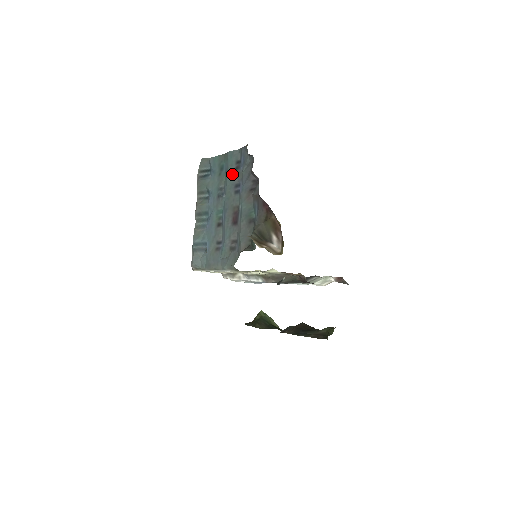
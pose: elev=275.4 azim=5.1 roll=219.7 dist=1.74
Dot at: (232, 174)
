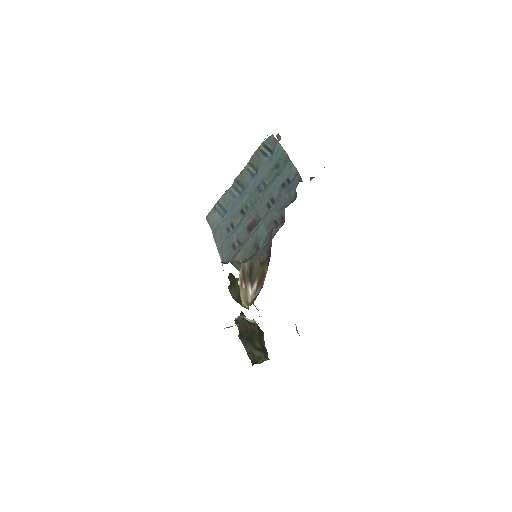
Dot at: (277, 185)
